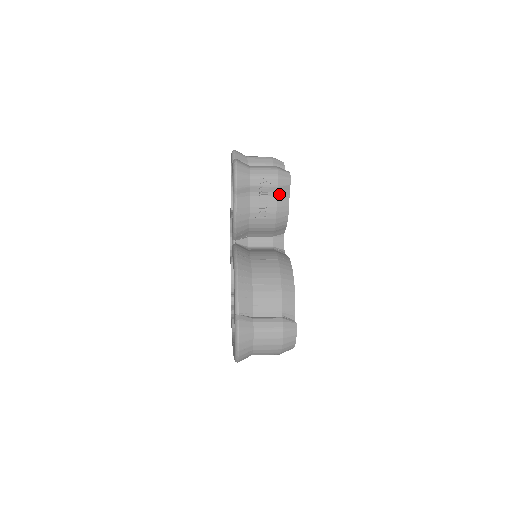
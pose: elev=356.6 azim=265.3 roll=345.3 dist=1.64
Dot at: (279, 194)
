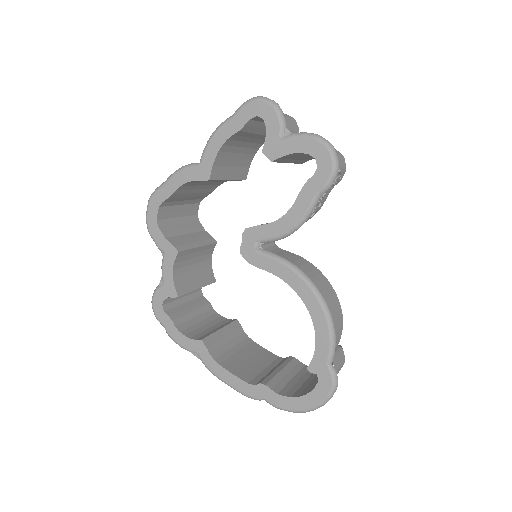
Dot at: occluded
